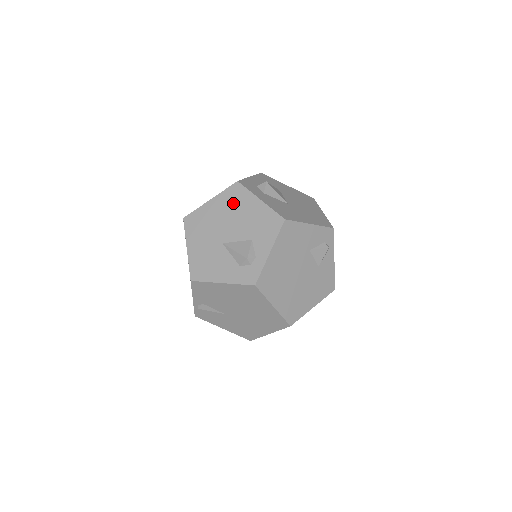
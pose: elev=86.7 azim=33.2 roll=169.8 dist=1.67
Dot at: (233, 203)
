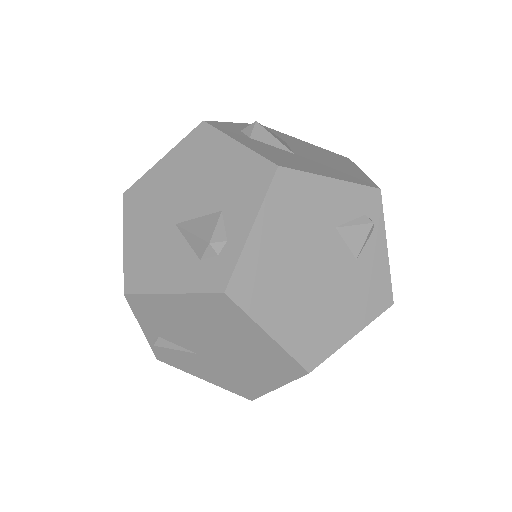
Dot at: (195, 156)
